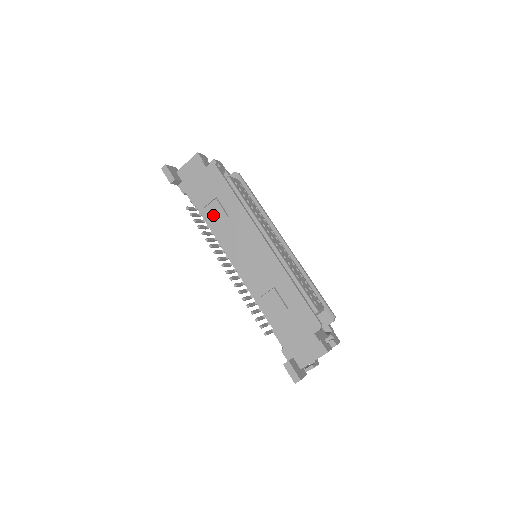
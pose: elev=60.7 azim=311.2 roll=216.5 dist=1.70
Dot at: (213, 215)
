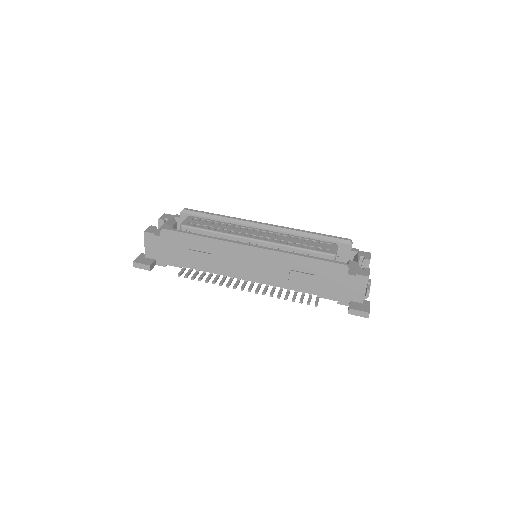
Dot at: (200, 262)
